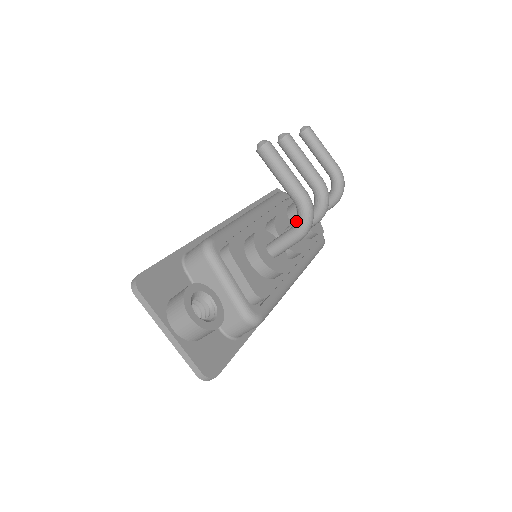
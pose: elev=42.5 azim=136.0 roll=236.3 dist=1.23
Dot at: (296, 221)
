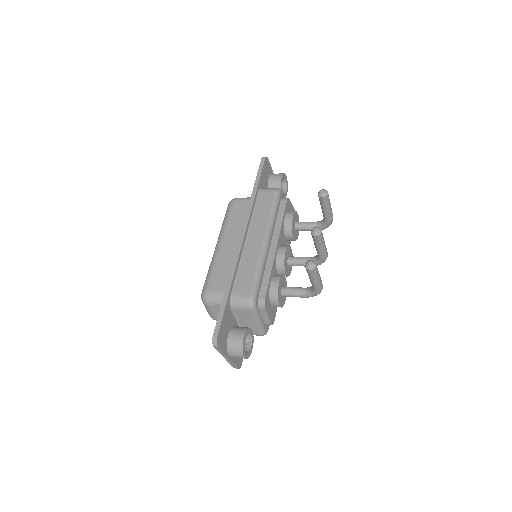
Dot at: (308, 292)
